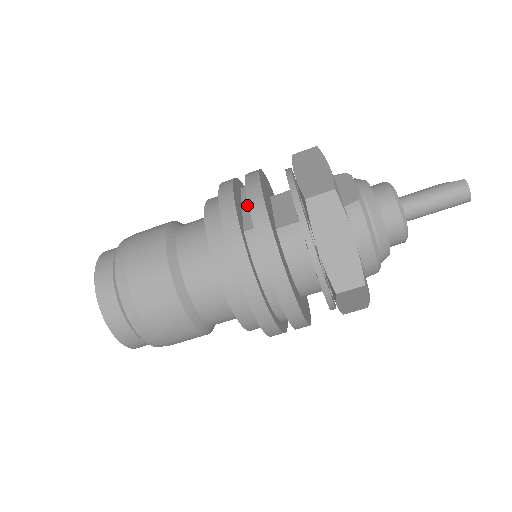
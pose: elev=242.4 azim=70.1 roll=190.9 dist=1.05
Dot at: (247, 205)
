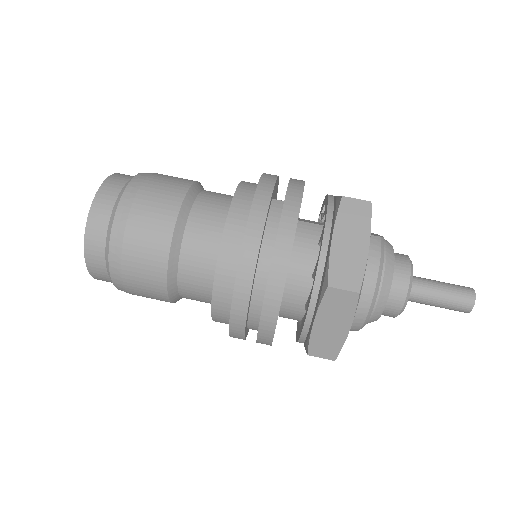
Dot at: occluded
